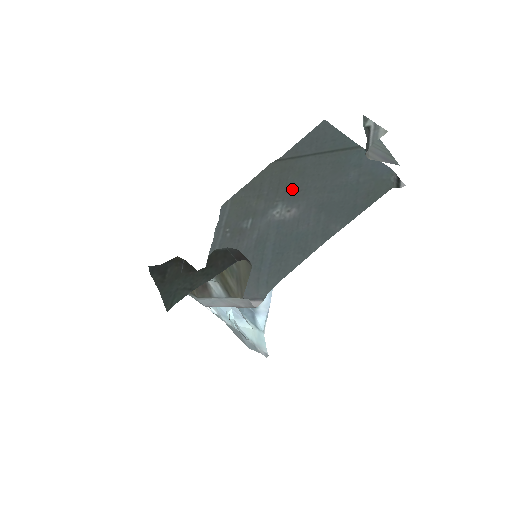
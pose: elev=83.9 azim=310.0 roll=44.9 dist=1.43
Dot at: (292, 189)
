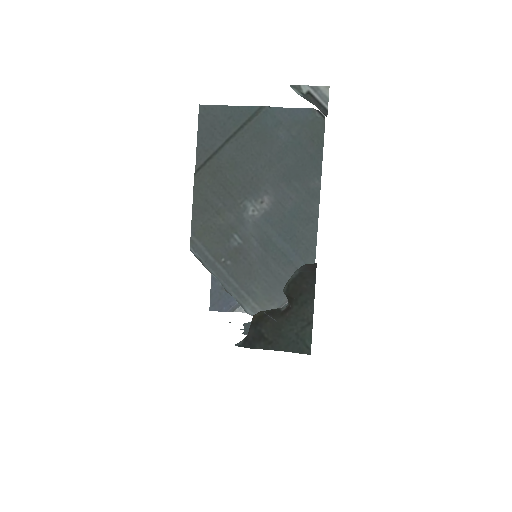
Dot at: (243, 184)
